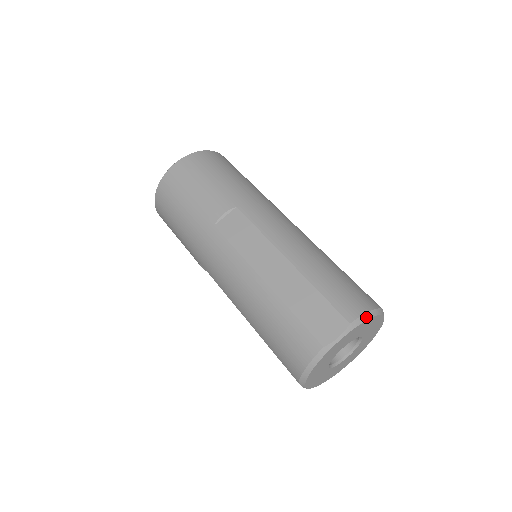
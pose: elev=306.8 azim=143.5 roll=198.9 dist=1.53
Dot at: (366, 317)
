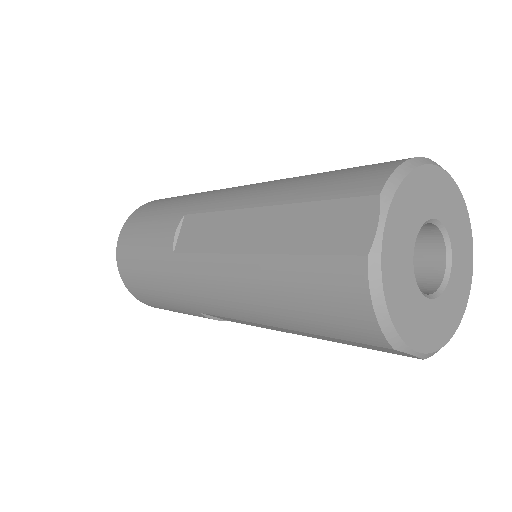
Dot at: (401, 173)
